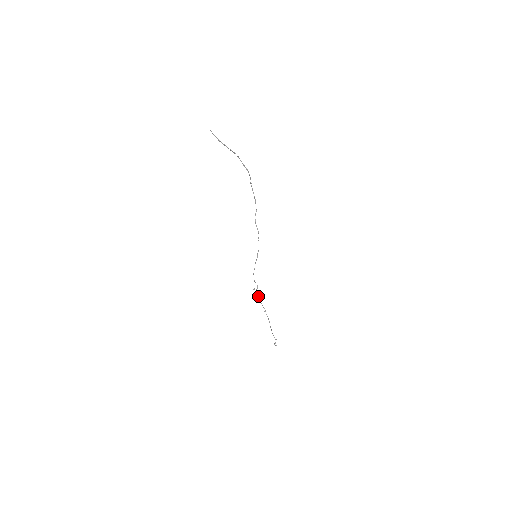
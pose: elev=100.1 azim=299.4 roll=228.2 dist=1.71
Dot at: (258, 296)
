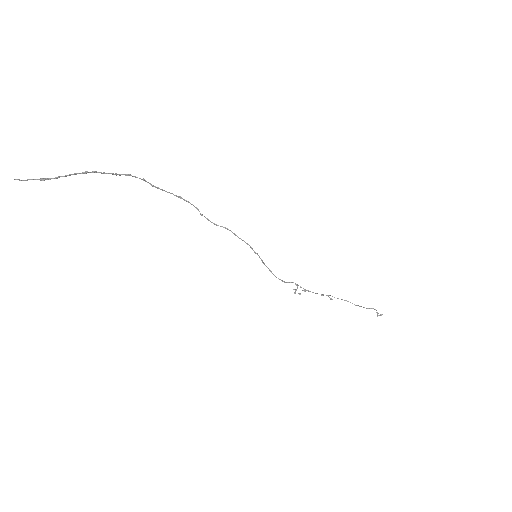
Dot at: occluded
